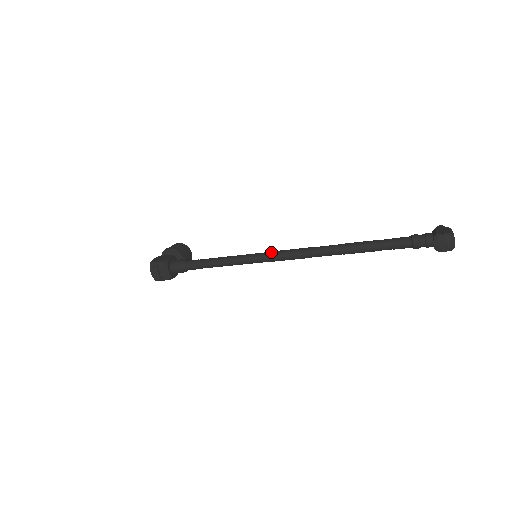
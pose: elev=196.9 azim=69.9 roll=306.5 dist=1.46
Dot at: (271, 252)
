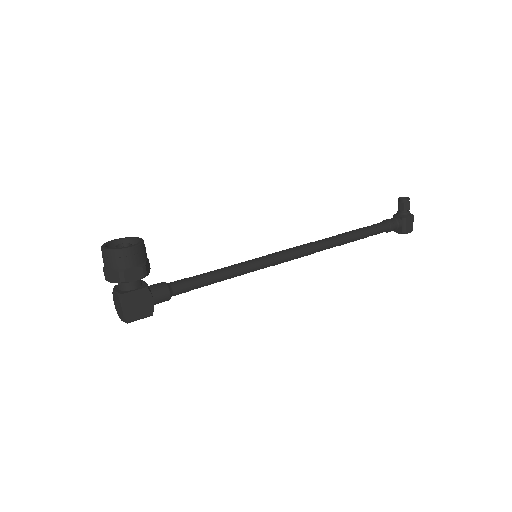
Dot at: (280, 262)
